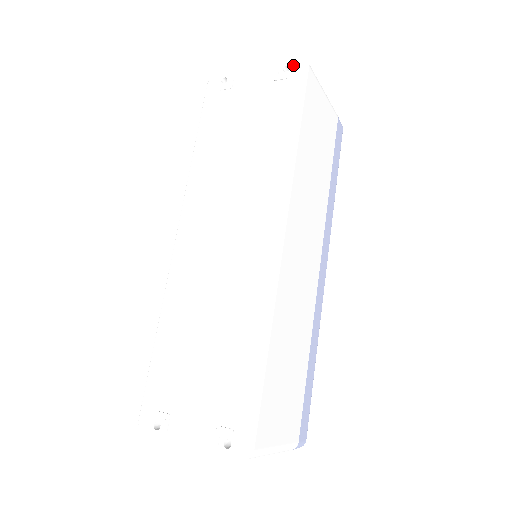
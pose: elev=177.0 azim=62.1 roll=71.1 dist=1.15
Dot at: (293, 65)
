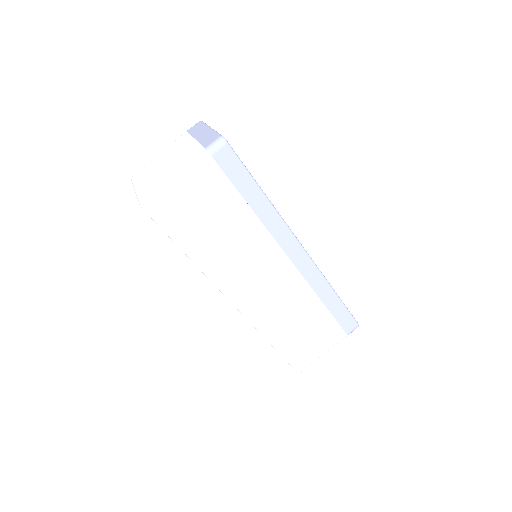
Dot at: occluded
